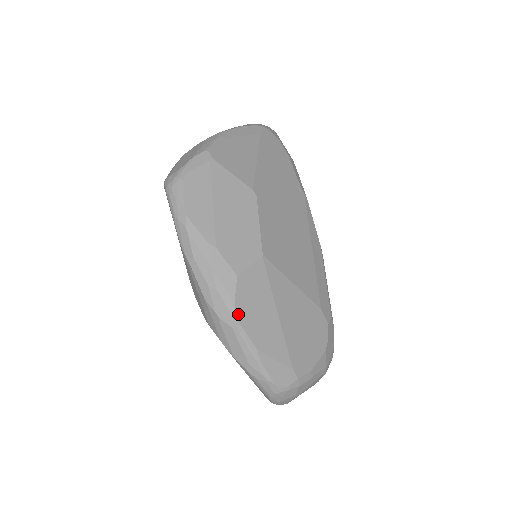
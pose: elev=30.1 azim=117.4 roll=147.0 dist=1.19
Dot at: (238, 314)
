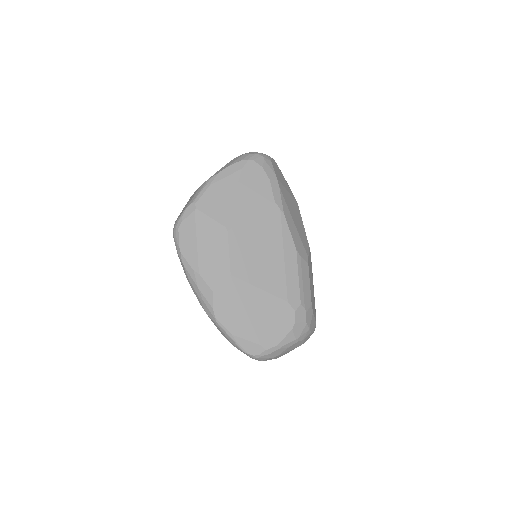
Dot at: (216, 315)
